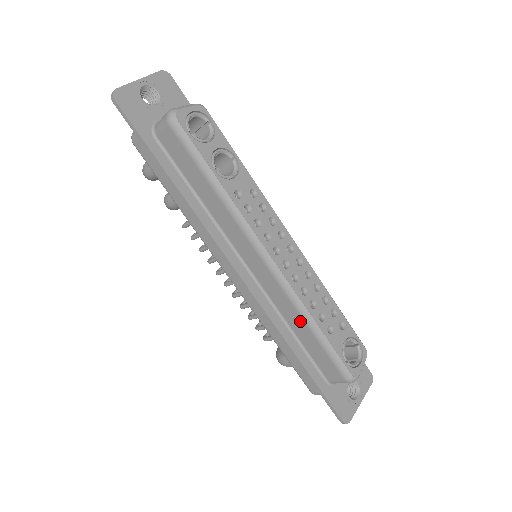
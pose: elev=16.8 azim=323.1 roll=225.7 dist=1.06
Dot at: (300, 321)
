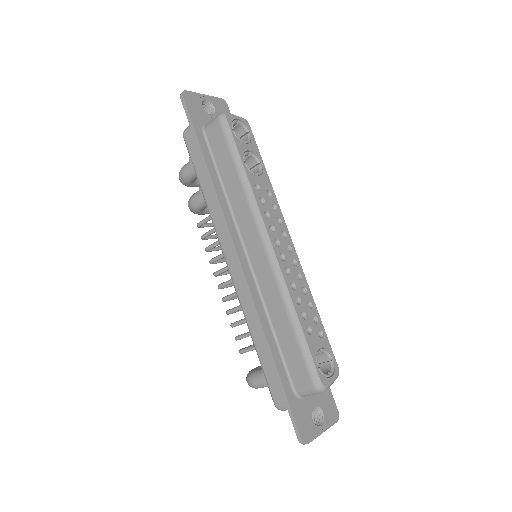
Dot at: (283, 313)
